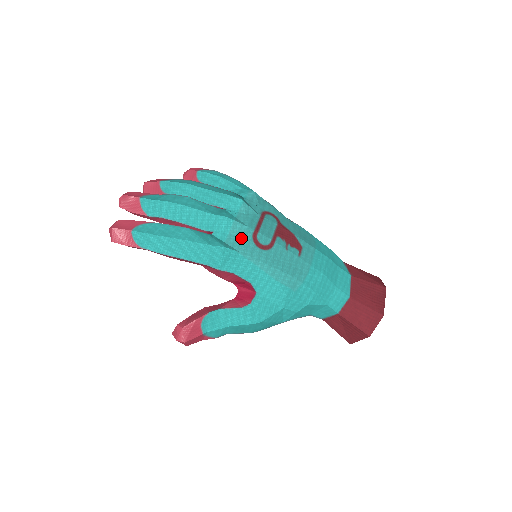
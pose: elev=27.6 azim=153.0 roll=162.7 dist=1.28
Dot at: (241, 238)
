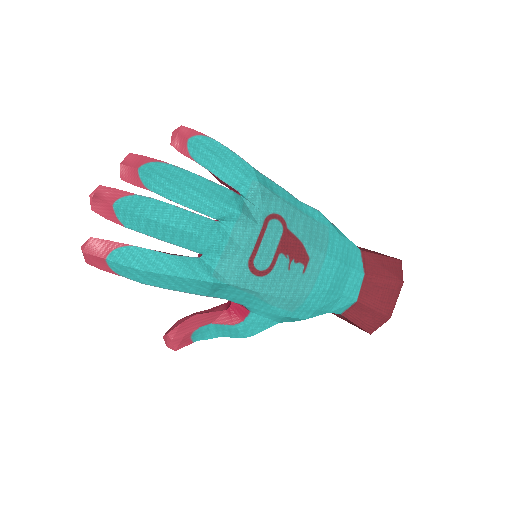
Dot at: (234, 266)
